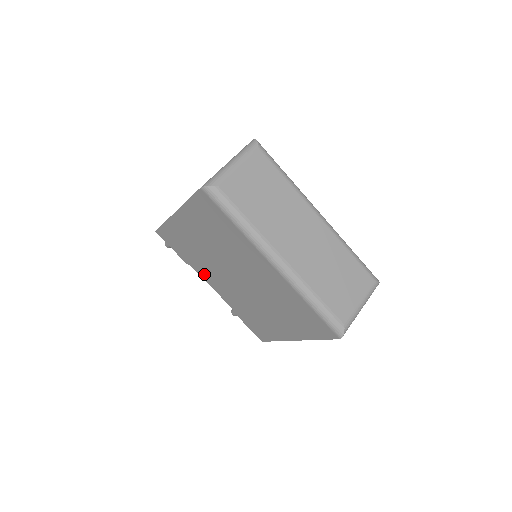
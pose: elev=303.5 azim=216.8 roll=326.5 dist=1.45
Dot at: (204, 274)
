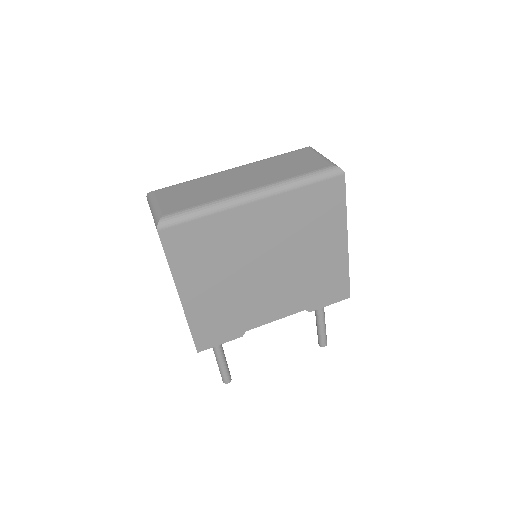
Dot at: (257, 318)
